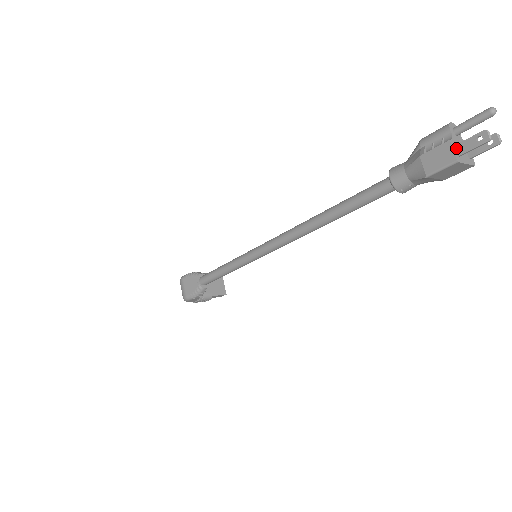
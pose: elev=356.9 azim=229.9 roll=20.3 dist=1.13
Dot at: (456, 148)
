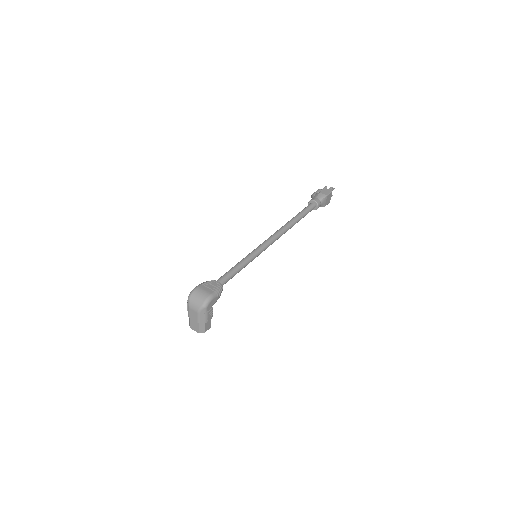
Dot at: occluded
